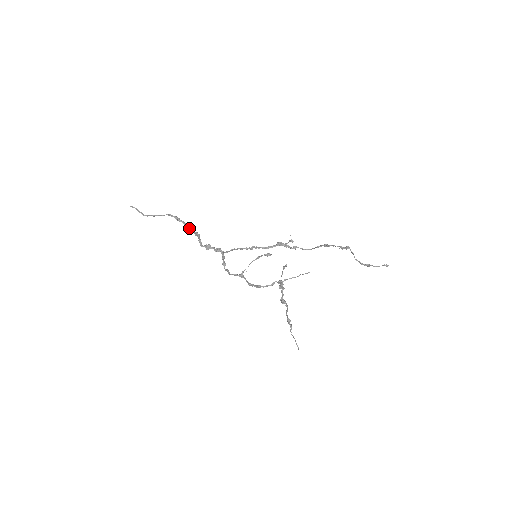
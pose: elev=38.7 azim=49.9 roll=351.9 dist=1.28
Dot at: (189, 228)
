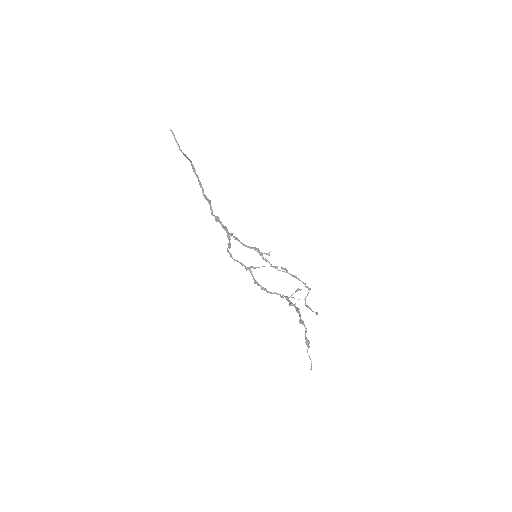
Dot at: (200, 186)
